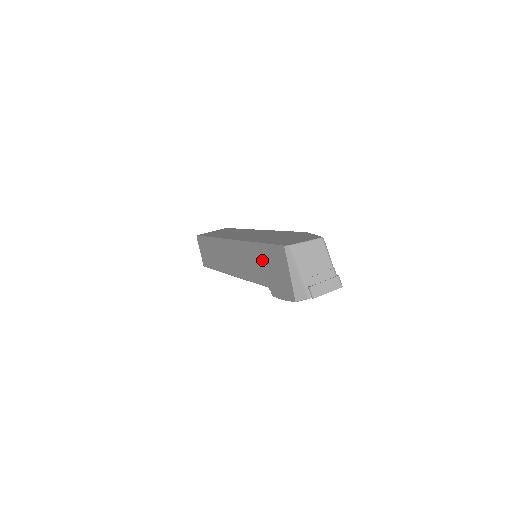
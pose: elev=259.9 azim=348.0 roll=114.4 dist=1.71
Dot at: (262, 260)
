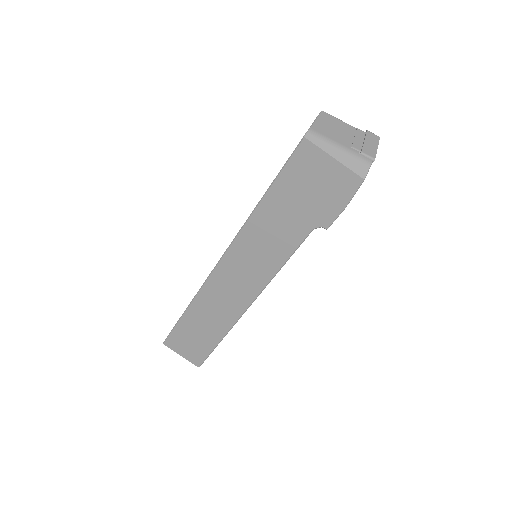
Dot at: (283, 207)
